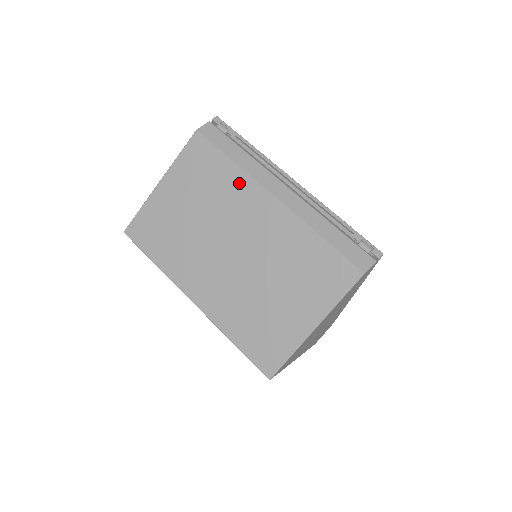
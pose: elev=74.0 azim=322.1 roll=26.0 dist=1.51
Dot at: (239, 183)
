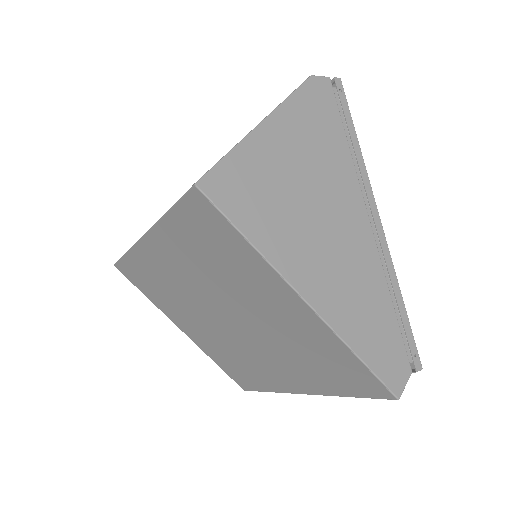
Dot at: occluded
